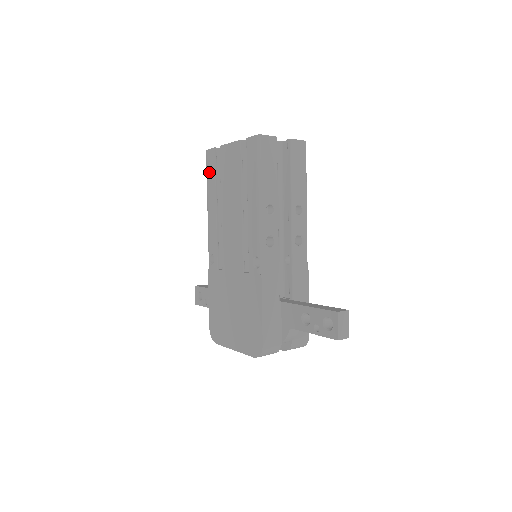
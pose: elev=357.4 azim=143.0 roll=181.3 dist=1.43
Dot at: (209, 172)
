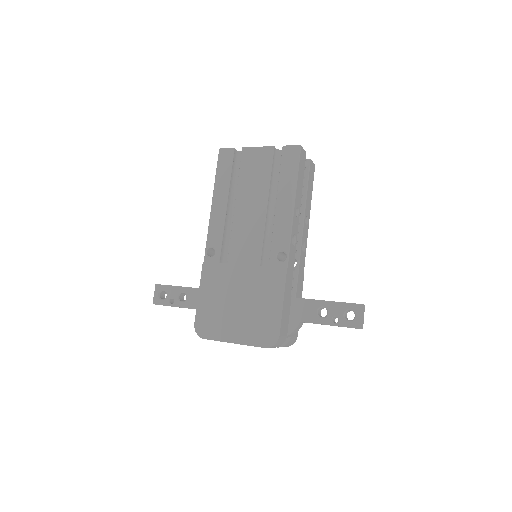
Dot at: (222, 169)
